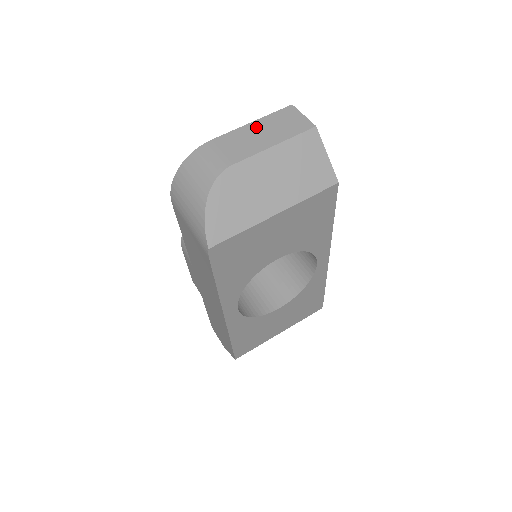
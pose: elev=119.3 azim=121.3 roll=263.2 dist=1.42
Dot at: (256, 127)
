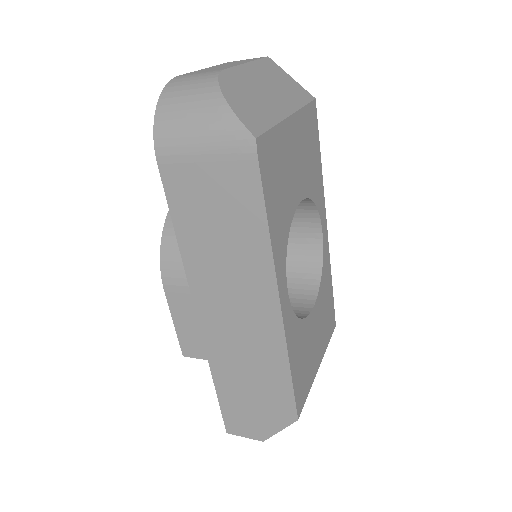
Dot at: (214, 67)
